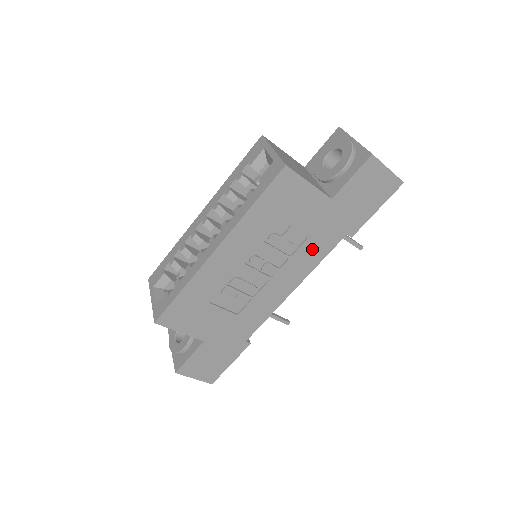
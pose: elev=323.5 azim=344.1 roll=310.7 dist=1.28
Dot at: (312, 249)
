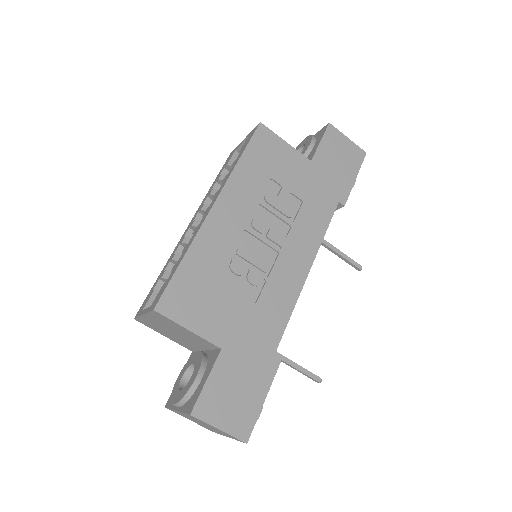
Dot at: (311, 216)
